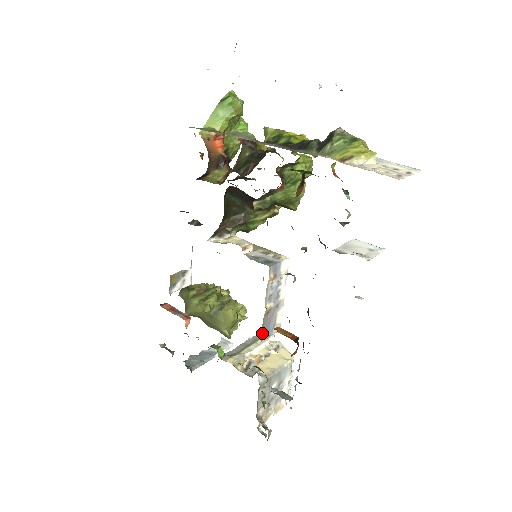
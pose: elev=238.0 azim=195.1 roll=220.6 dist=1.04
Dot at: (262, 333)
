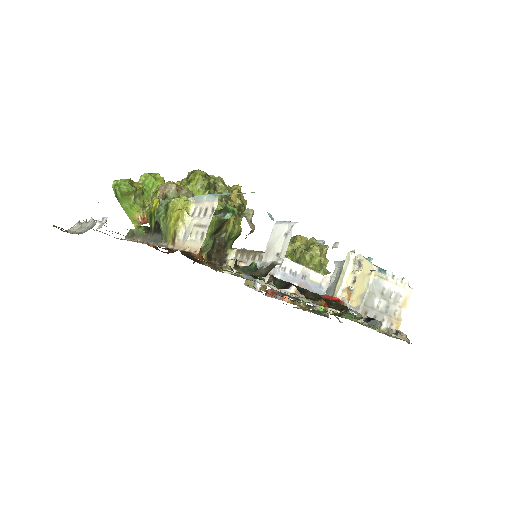
Dot at: occluded
